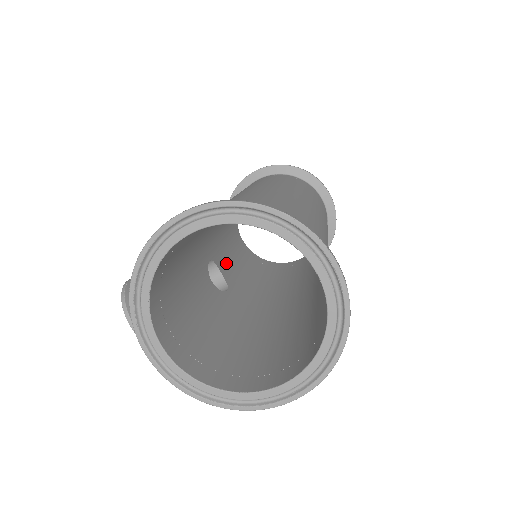
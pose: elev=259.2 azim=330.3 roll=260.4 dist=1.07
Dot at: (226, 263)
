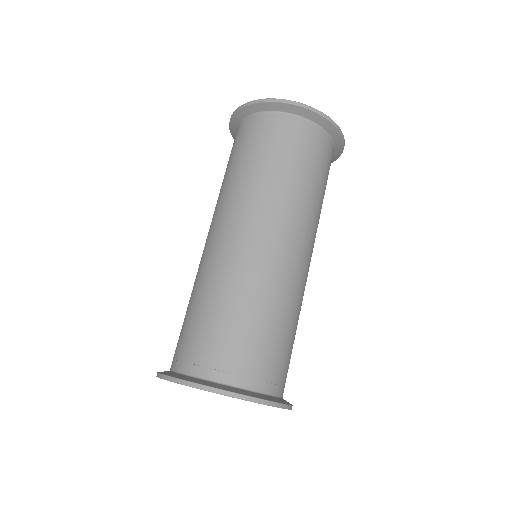
Dot at: occluded
